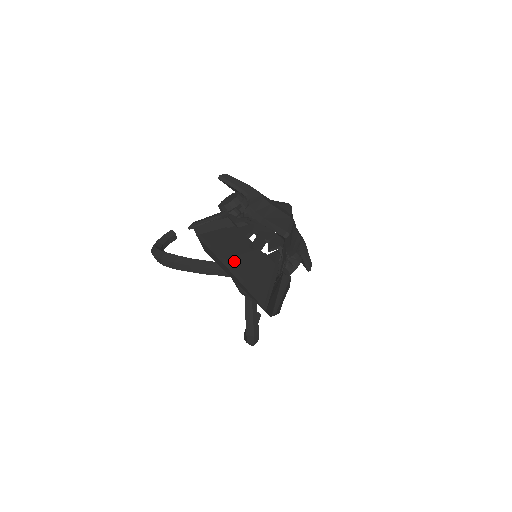
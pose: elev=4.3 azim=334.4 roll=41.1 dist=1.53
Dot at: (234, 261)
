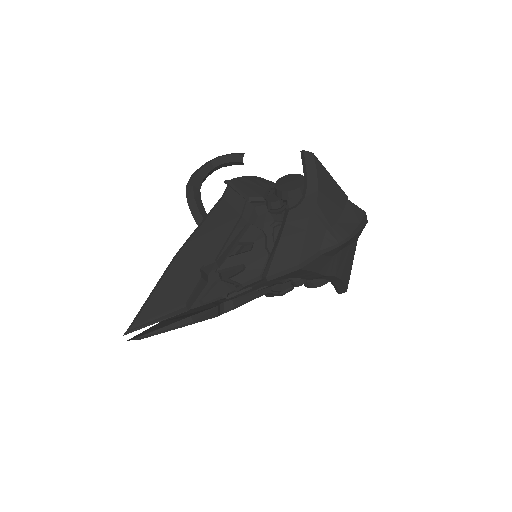
Dot at: (176, 267)
